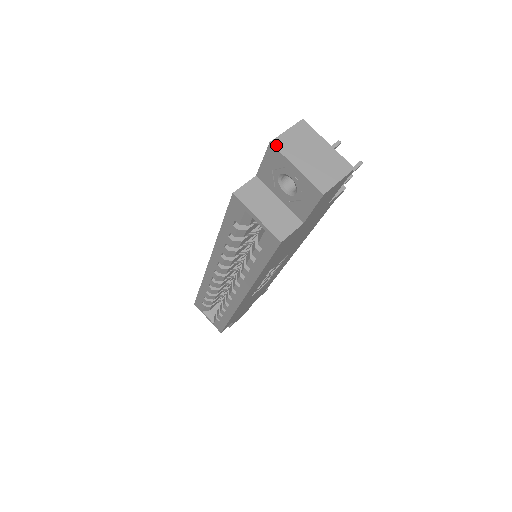
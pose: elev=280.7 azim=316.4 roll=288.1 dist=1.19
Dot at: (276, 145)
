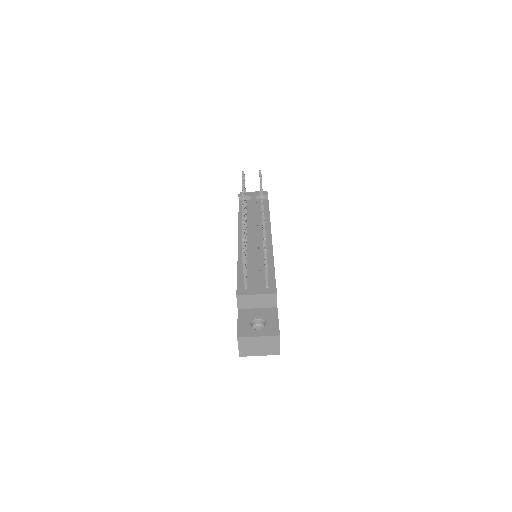
Dot at: (243, 356)
